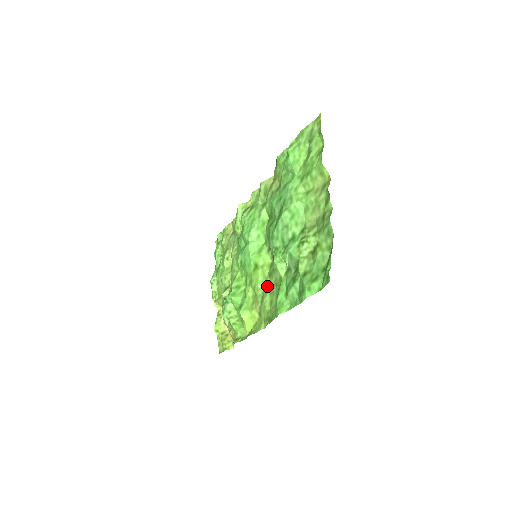
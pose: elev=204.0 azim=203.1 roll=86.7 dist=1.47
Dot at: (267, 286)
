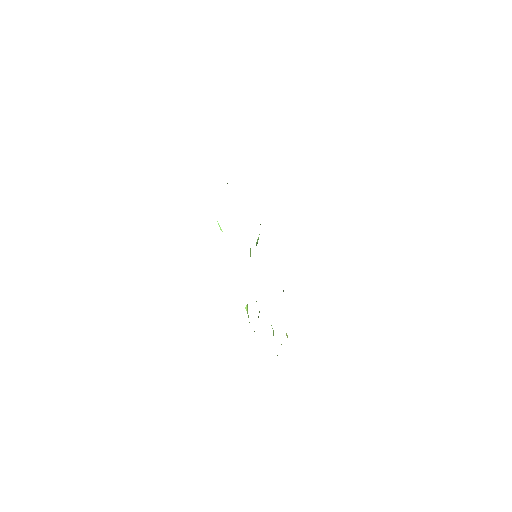
Dot at: occluded
